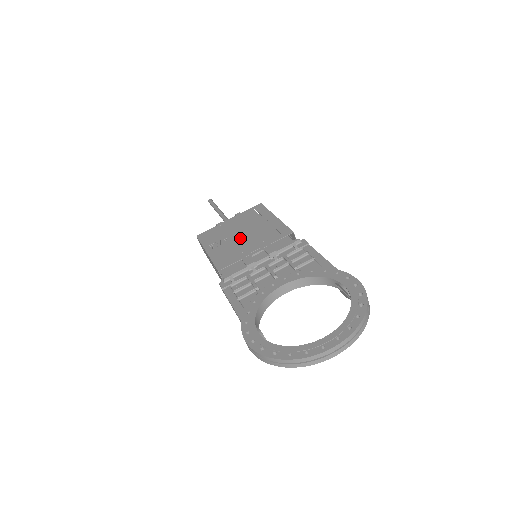
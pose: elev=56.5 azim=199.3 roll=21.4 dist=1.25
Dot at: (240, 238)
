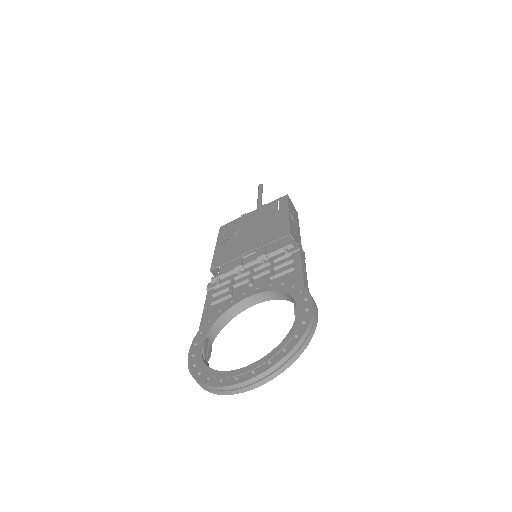
Dot at: (247, 235)
